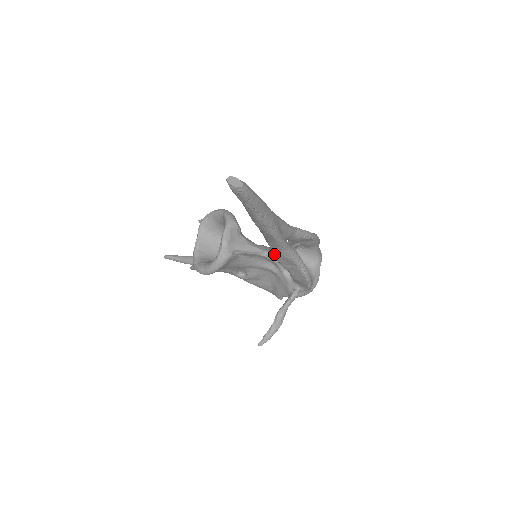
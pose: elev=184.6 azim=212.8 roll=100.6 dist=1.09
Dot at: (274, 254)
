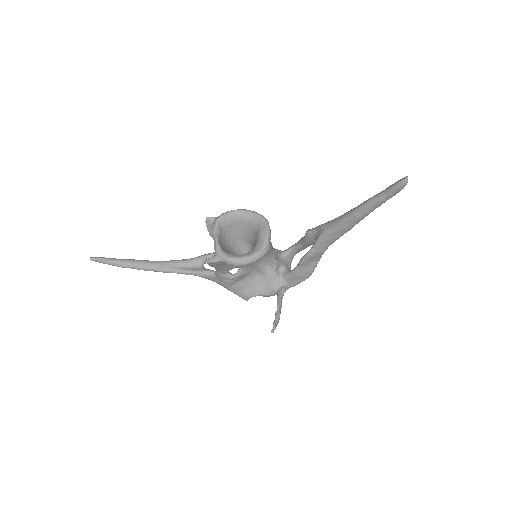
Dot at: (275, 255)
